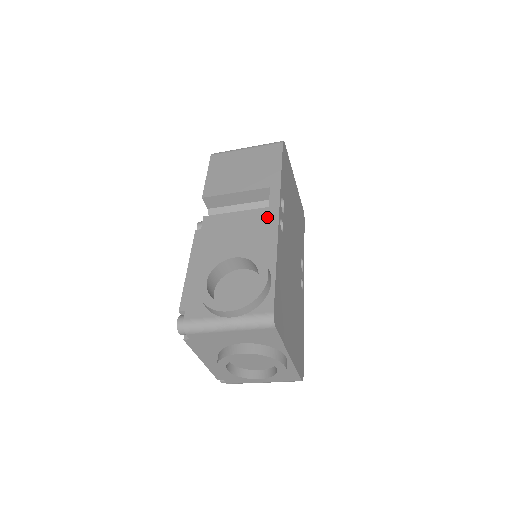
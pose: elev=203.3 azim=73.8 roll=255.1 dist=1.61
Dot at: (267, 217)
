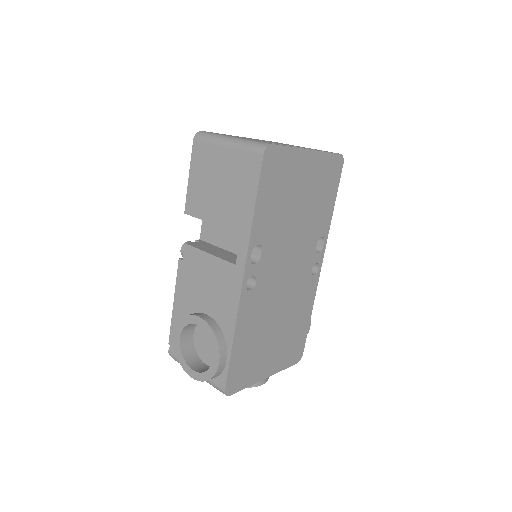
Dot at: (232, 279)
